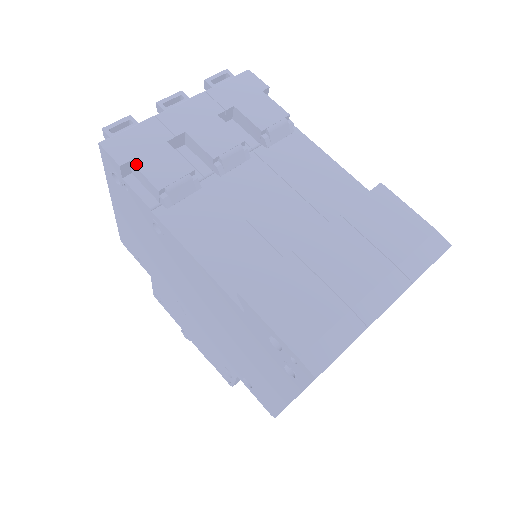
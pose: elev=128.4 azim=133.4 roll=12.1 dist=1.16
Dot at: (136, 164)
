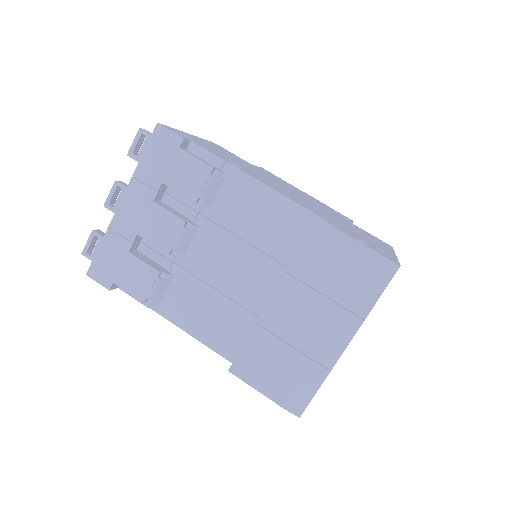
Dot at: (118, 284)
